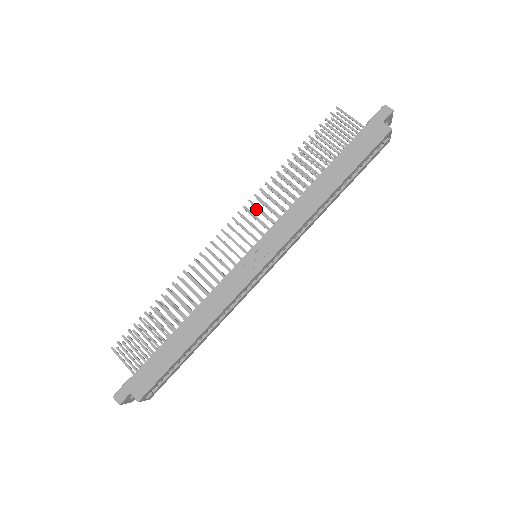
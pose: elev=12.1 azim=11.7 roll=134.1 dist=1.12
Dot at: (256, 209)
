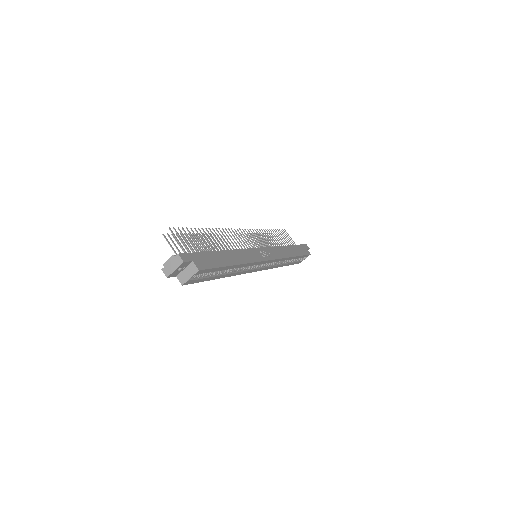
Dot at: occluded
